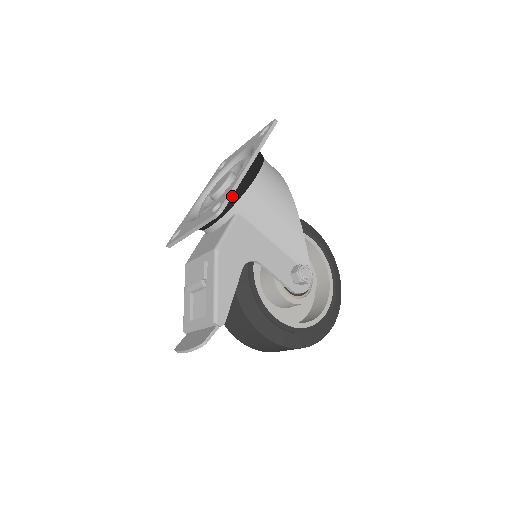
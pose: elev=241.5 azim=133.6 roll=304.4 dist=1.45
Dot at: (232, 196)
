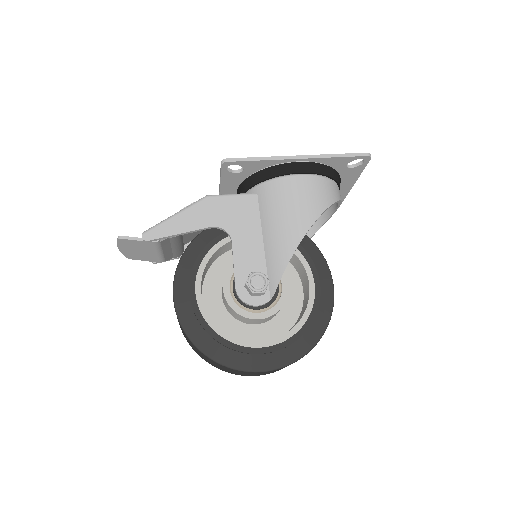
Dot at: (261, 173)
